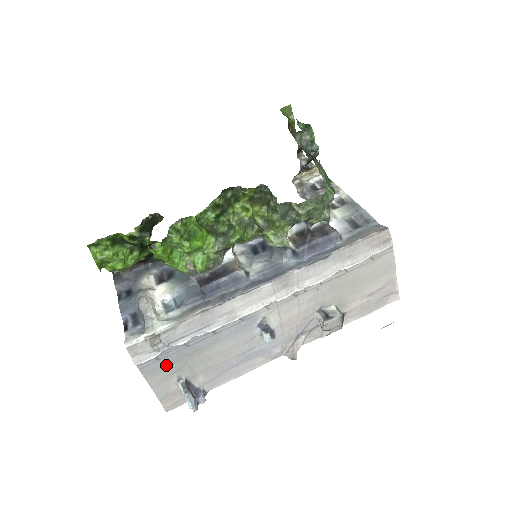
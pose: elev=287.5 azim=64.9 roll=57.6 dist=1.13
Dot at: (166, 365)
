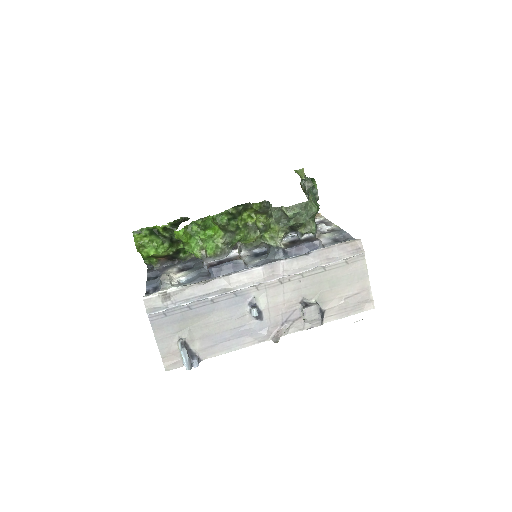
Dot at: (171, 323)
